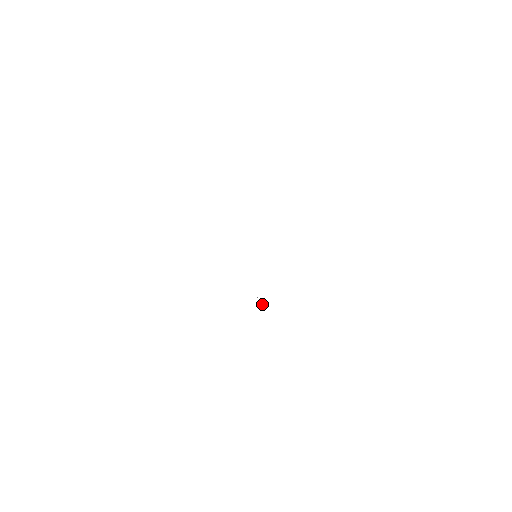
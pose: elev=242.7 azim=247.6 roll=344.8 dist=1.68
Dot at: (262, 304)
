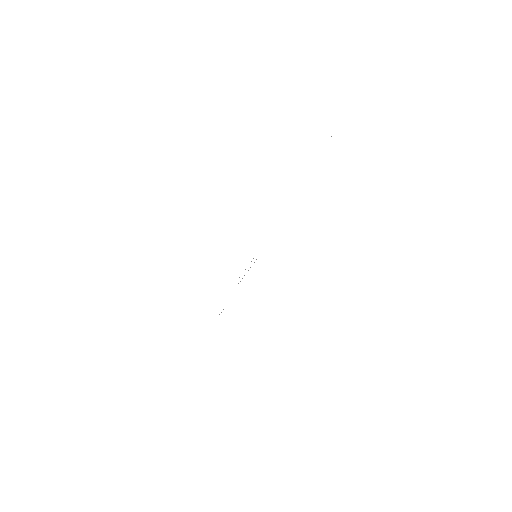
Dot at: occluded
